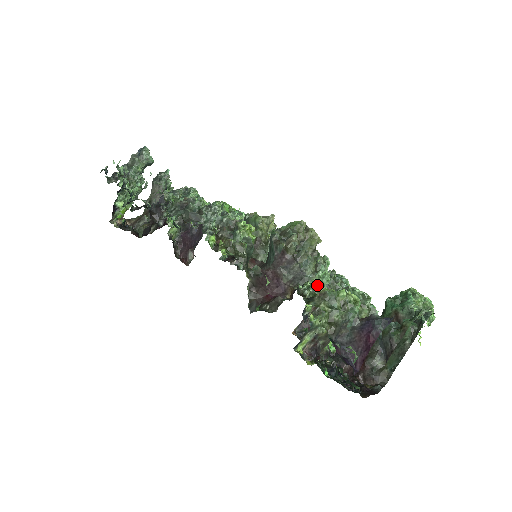
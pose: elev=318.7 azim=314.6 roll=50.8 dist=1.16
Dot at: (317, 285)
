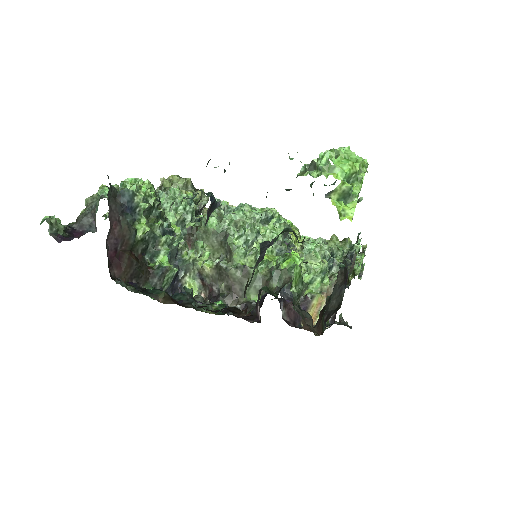
Dot at: occluded
